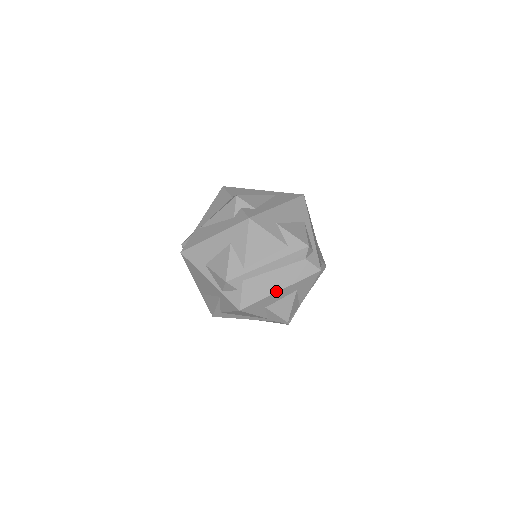
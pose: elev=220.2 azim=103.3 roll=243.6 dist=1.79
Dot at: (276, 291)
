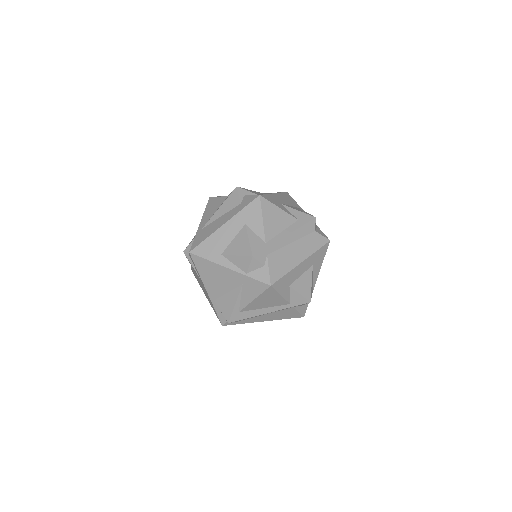
Dot at: (298, 263)
